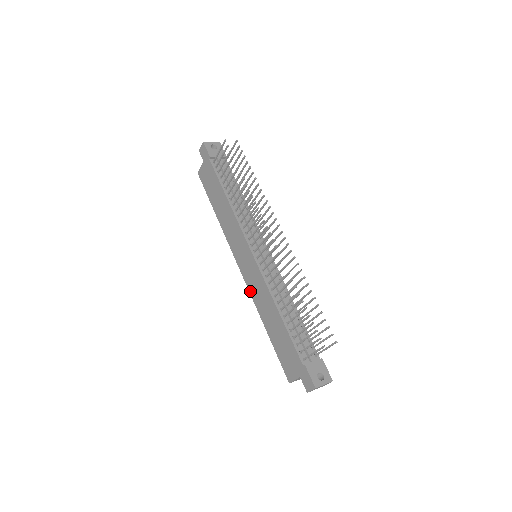
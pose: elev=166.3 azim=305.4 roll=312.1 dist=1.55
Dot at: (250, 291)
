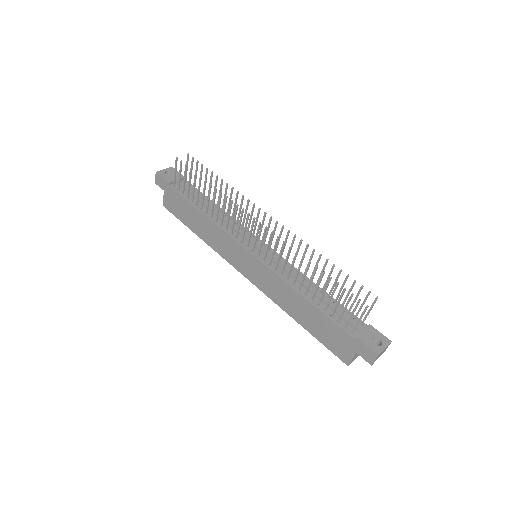
Dot at: (265, 293)
